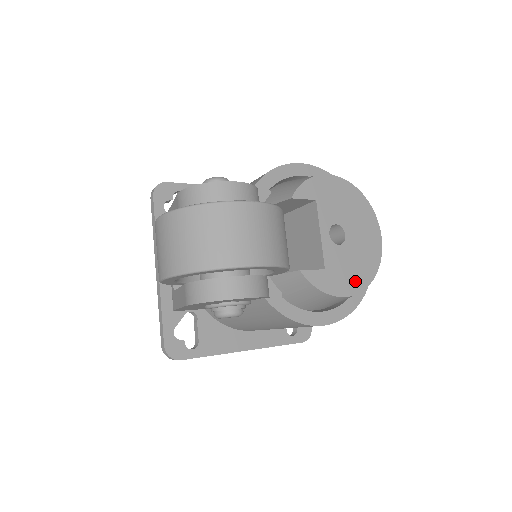
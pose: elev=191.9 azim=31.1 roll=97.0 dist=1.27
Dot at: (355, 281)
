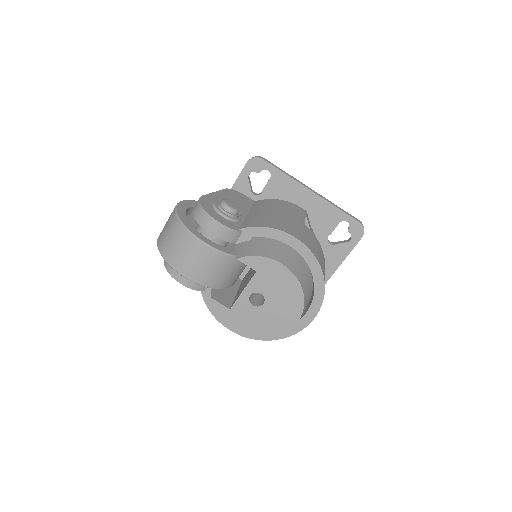
Dot at: (248, 330)
